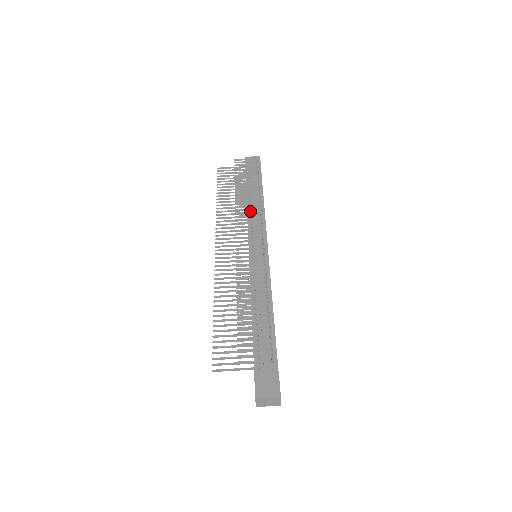
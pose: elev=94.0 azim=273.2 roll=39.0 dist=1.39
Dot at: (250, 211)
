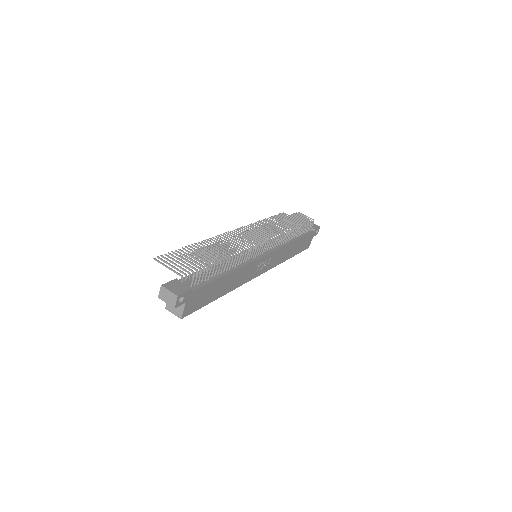
Dot at: (276, 229)
